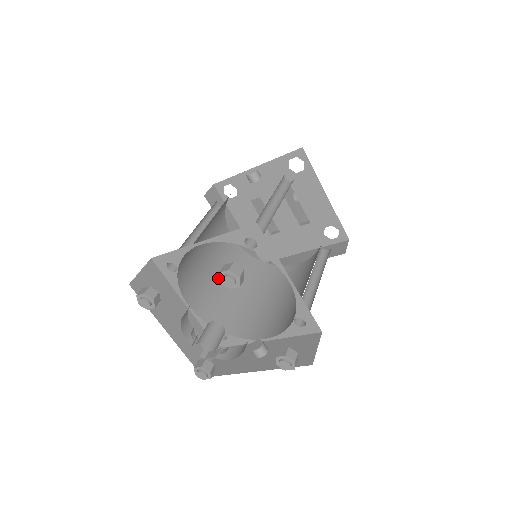
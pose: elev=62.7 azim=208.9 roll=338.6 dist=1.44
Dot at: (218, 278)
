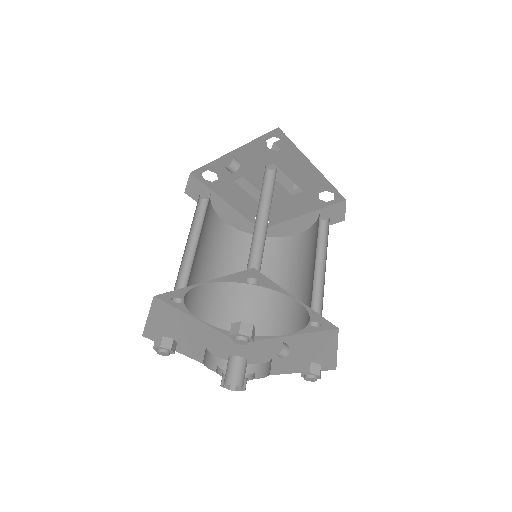
Dot at: (223, 275)
